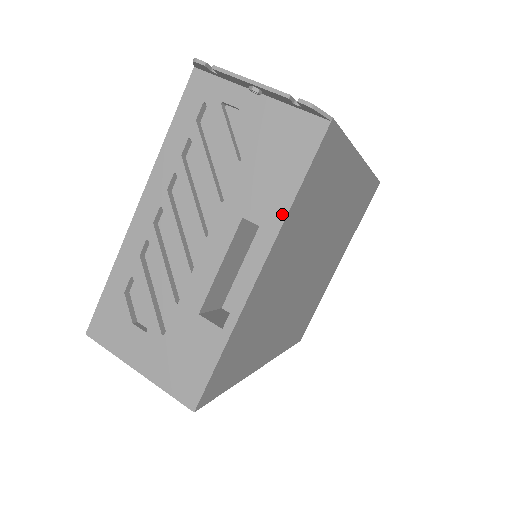
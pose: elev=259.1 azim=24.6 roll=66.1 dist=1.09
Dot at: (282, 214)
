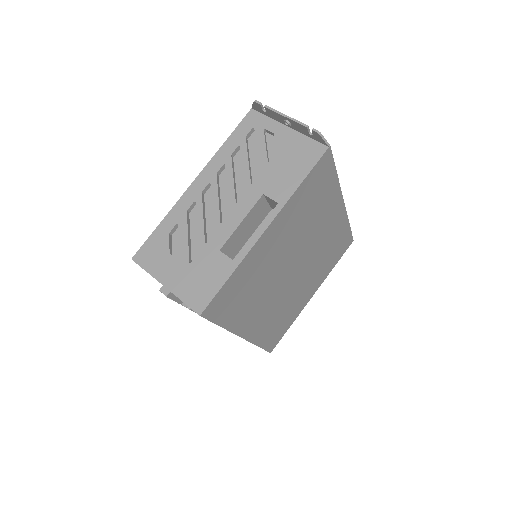
Dot at: (289, 194)
